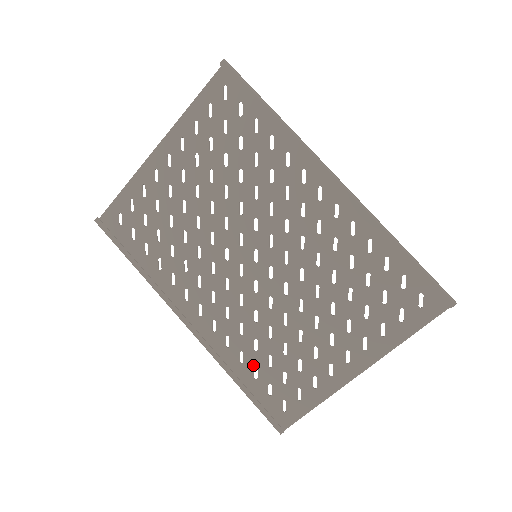
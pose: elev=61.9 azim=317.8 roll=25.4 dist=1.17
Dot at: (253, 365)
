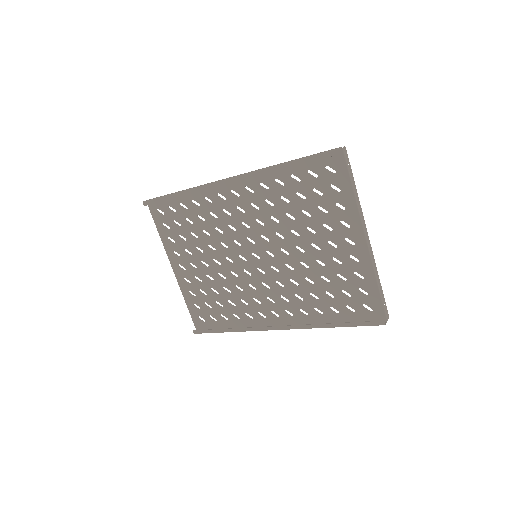
Dot at: (327, 308)
